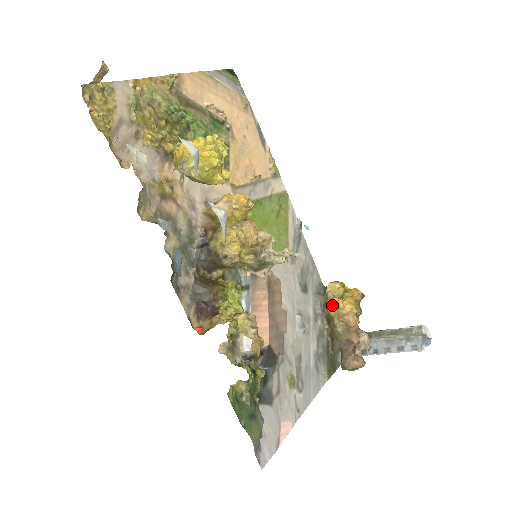
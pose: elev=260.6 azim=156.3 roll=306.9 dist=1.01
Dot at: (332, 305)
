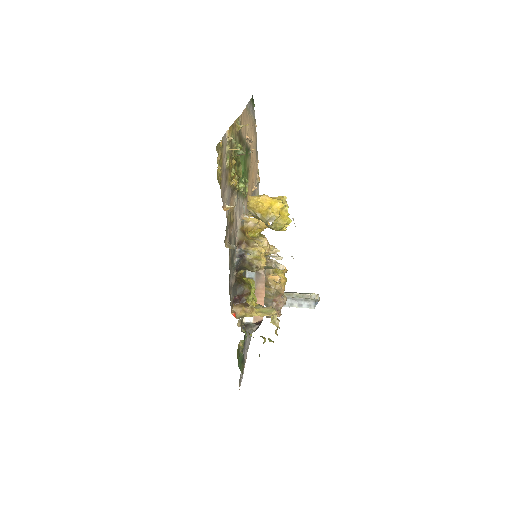
Dot at: (275, 280)
